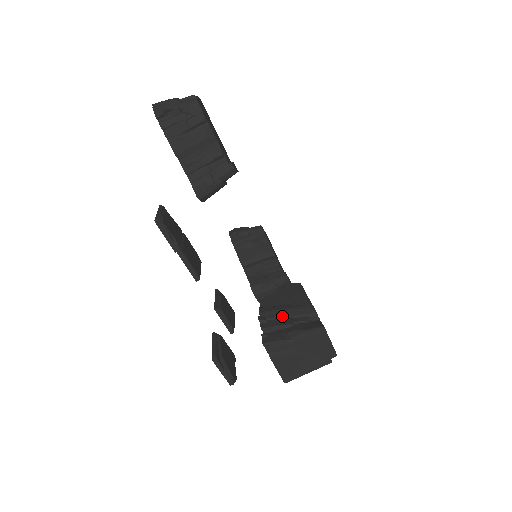
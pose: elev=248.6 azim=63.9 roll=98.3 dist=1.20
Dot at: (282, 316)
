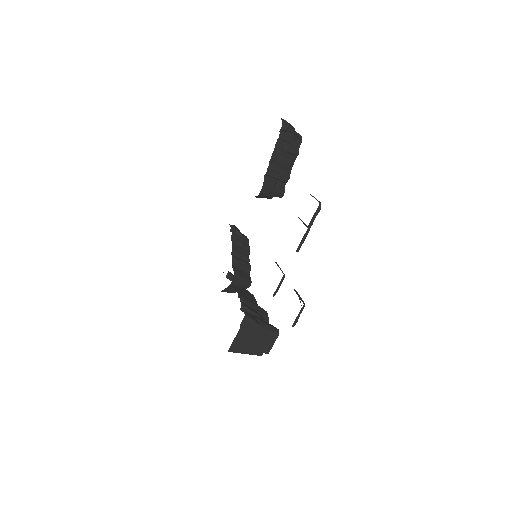
Dot at: (251, 306)
